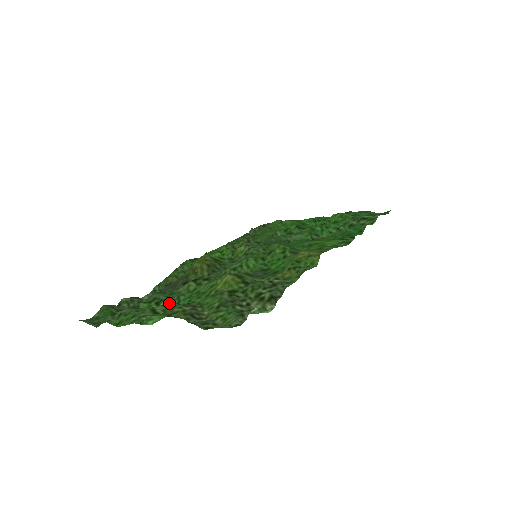
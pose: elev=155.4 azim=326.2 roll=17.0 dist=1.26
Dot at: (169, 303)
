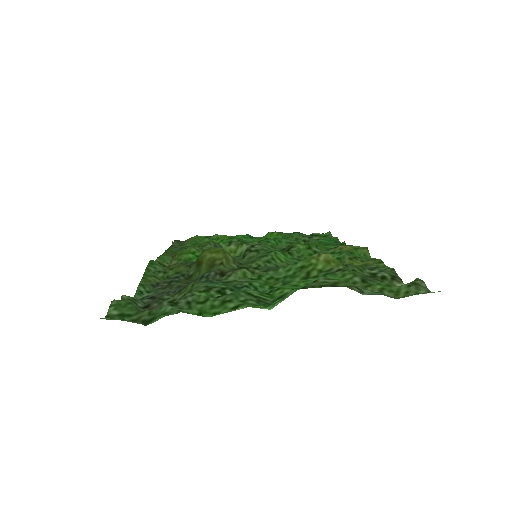
Dot at: (247, 289)
